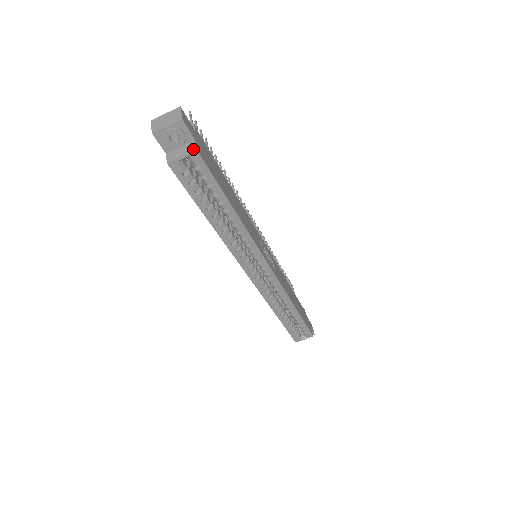
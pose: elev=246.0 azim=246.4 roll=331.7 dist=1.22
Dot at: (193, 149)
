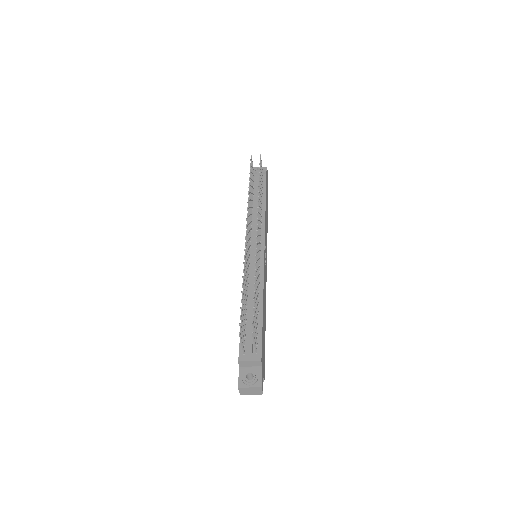
Dot at: occluded
